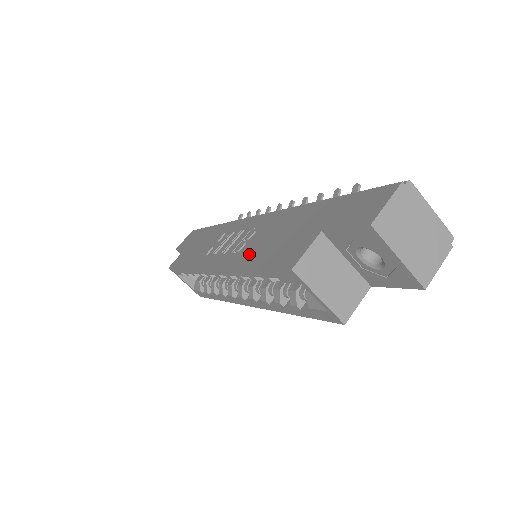
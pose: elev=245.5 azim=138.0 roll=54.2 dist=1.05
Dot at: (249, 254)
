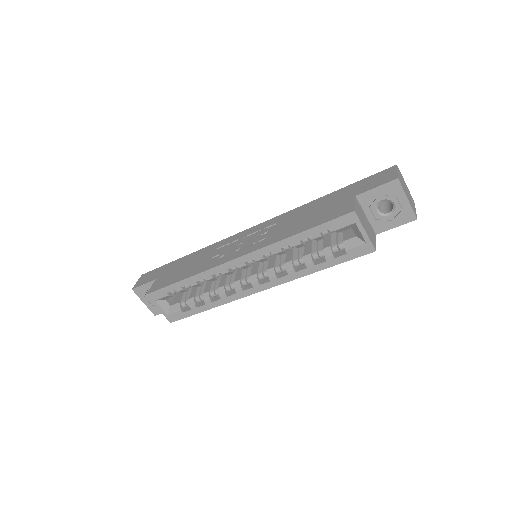
Dot at: (286, 231)
